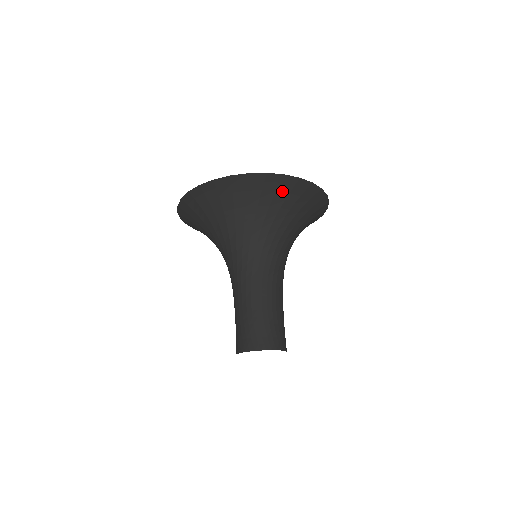
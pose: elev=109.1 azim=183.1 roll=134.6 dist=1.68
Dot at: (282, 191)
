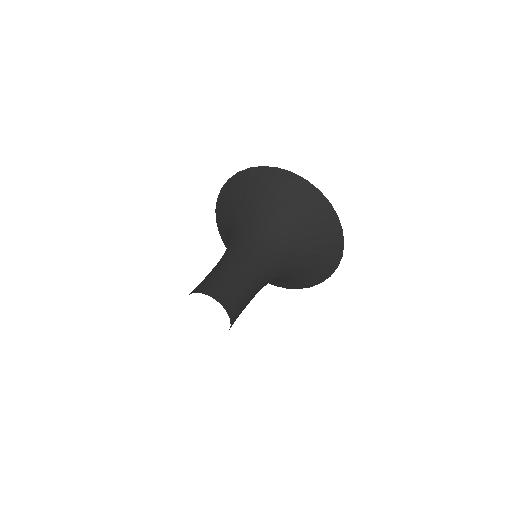
Dot at: (277, 184)
